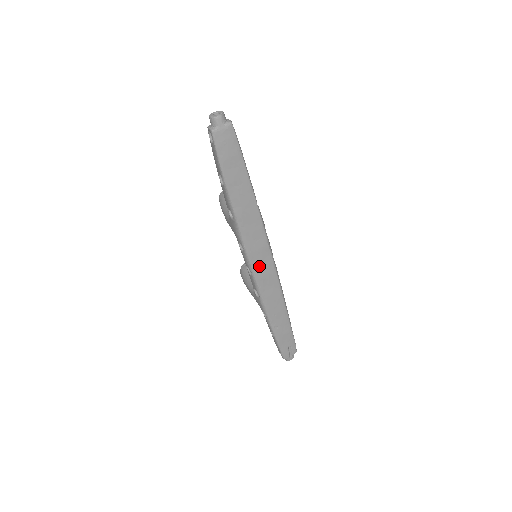
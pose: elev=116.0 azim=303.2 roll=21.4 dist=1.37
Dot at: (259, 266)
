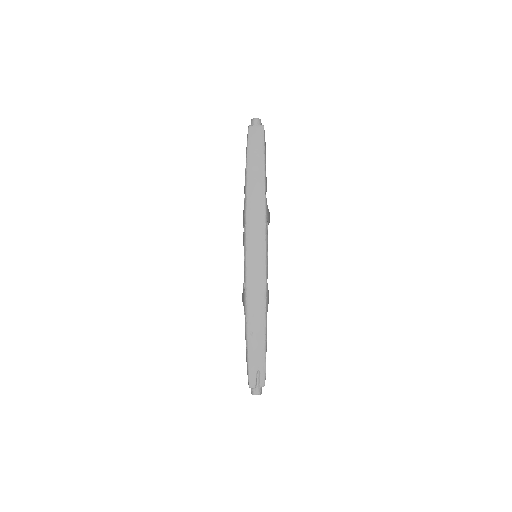
Dot at: (253, 252)
